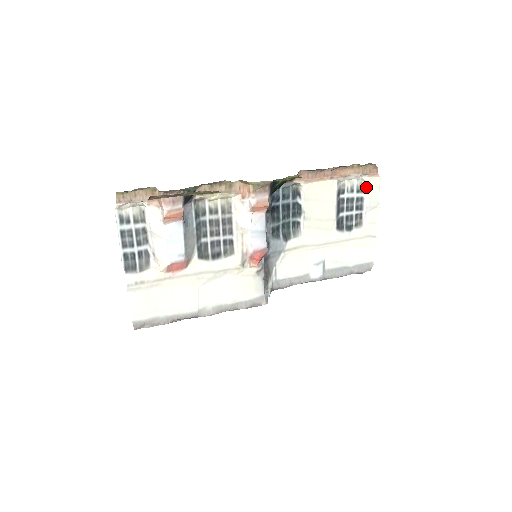
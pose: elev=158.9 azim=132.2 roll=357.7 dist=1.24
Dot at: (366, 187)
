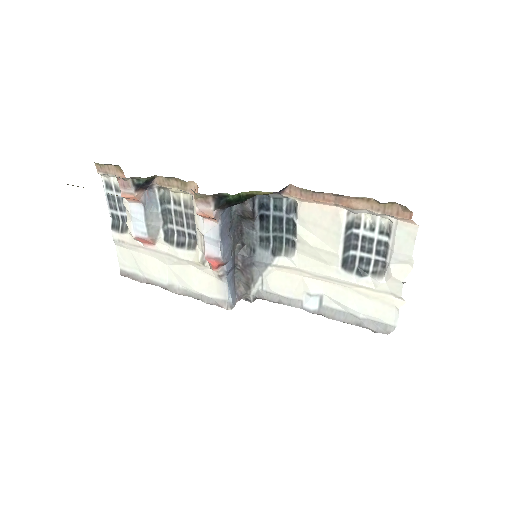
Dot at: (393, 231)
